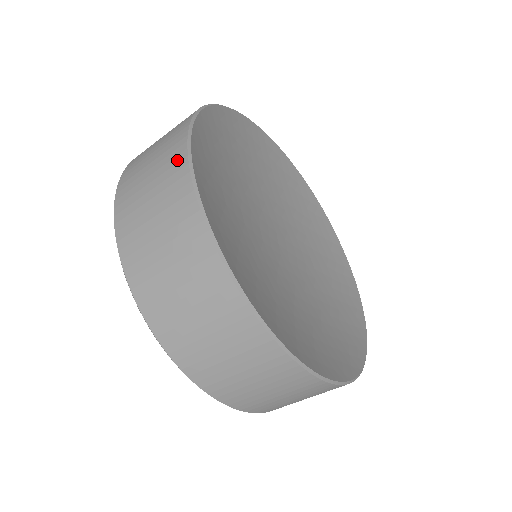
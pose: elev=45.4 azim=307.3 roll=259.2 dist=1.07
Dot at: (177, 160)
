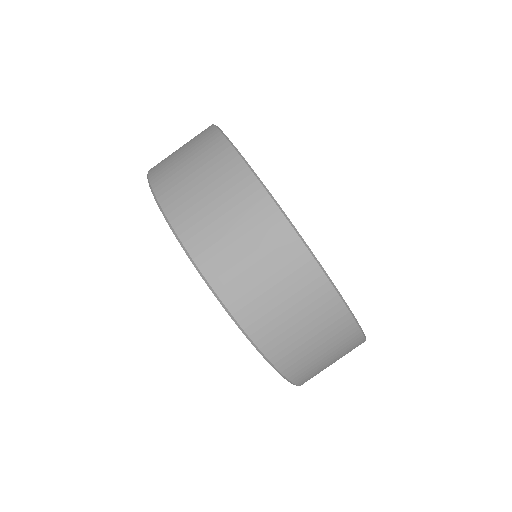
Dot at: occluded
